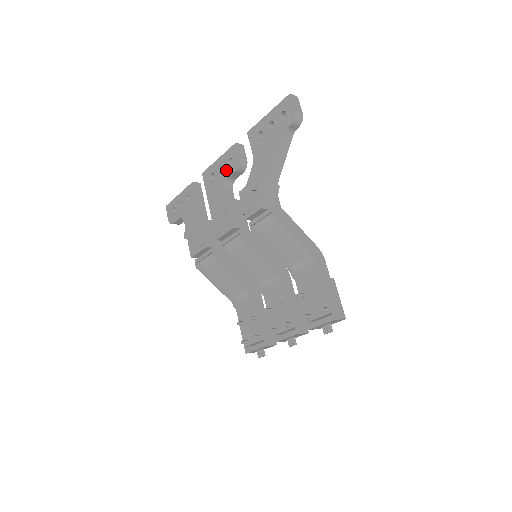
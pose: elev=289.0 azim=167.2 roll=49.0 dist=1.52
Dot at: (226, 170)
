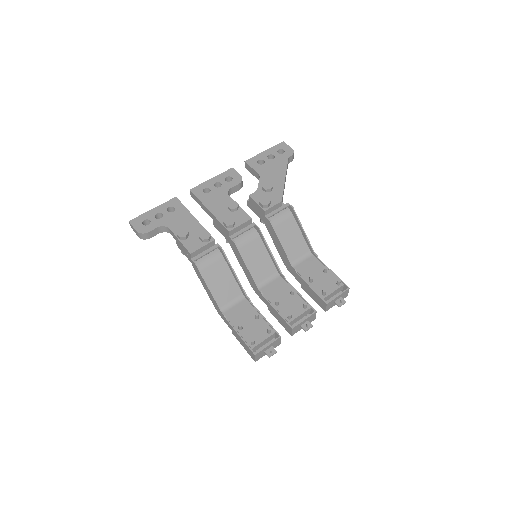
Dot at: (226, 184)
